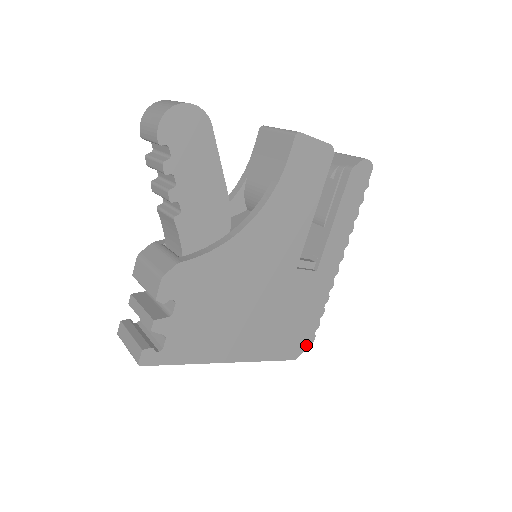
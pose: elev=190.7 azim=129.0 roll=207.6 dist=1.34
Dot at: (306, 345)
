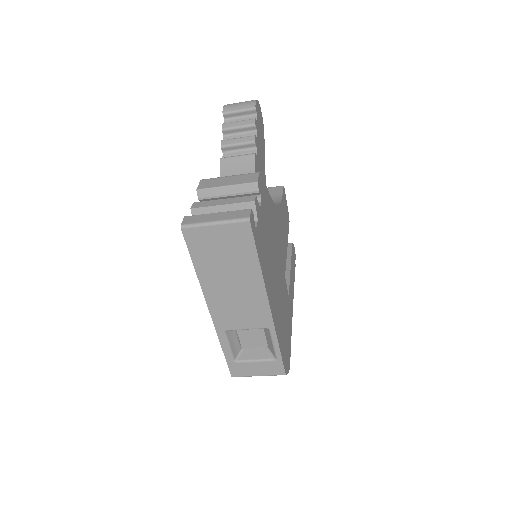
Dot at: (288, 367)
